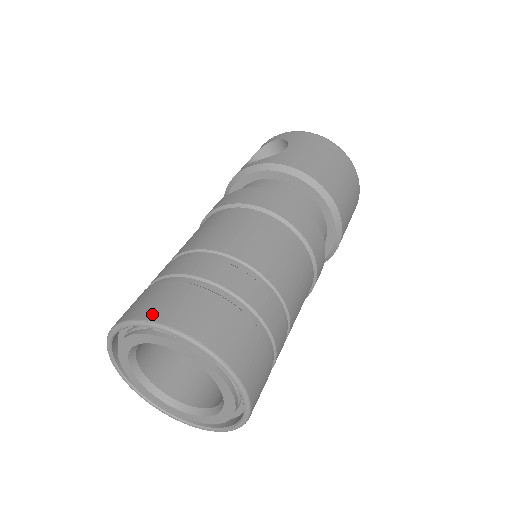
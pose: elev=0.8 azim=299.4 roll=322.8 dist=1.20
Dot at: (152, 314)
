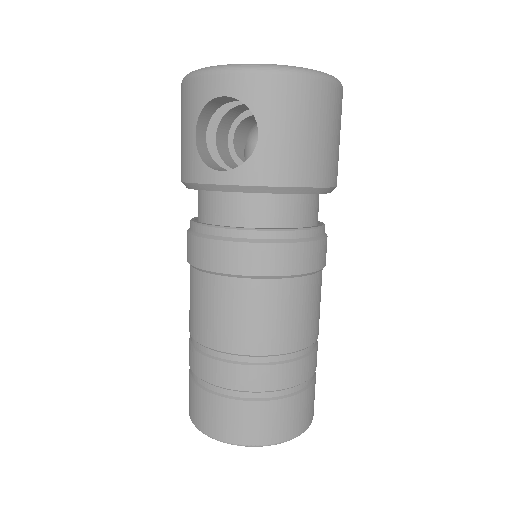
Dot at: (240, 439)
